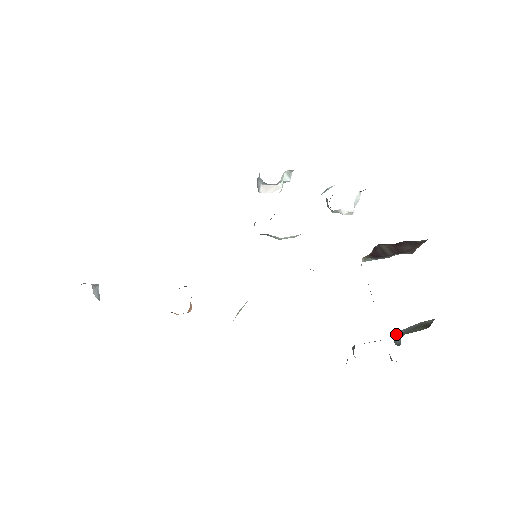
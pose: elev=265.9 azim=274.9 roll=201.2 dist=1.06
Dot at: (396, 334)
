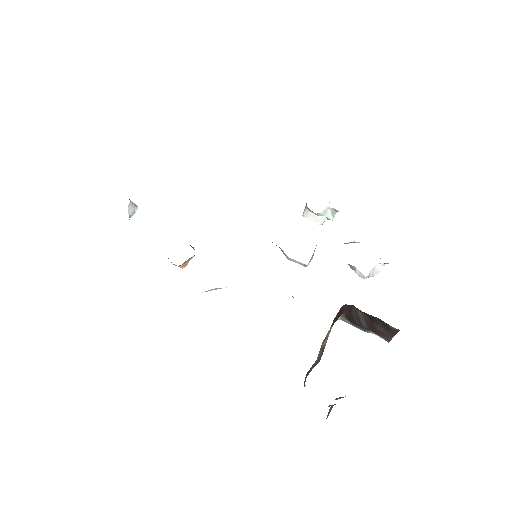
Dot at: (331, 406)
